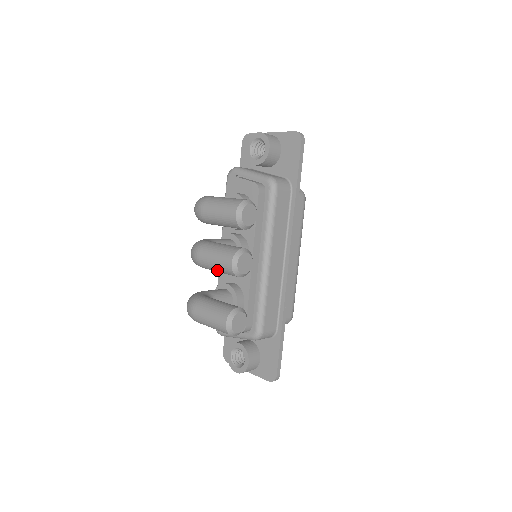
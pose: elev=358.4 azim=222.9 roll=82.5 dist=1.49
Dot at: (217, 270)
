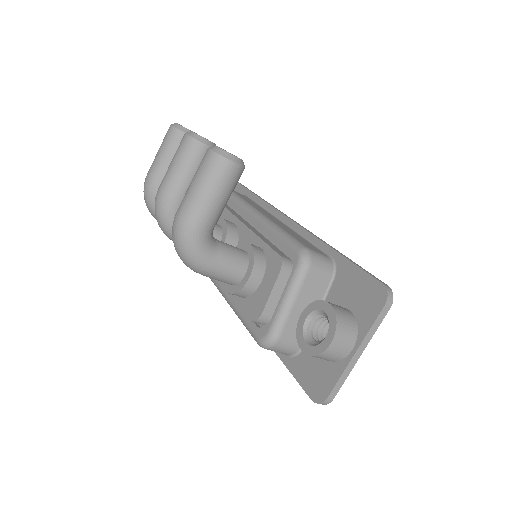
Dot at: (181, 169)
